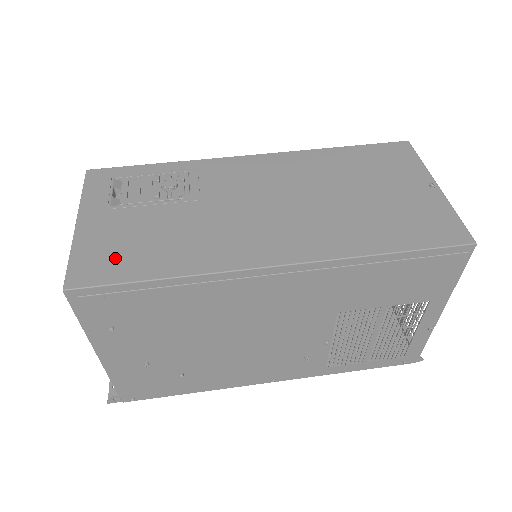
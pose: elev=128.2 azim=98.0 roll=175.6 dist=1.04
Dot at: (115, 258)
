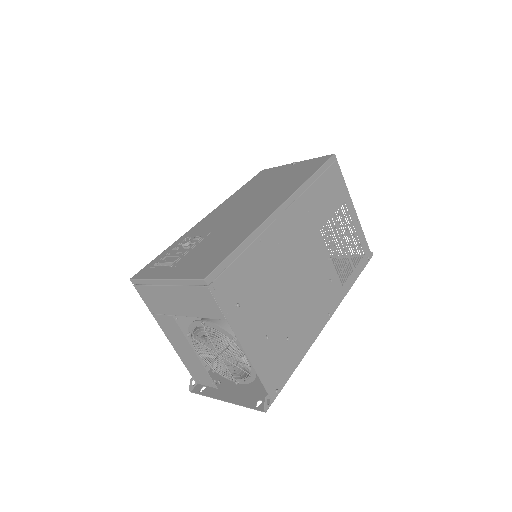
Dot at: (208, 260)
